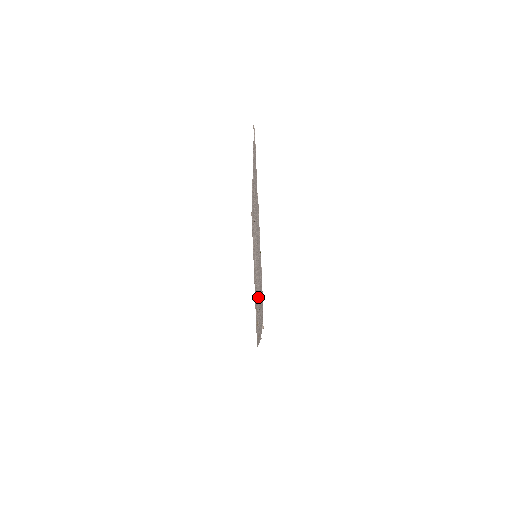
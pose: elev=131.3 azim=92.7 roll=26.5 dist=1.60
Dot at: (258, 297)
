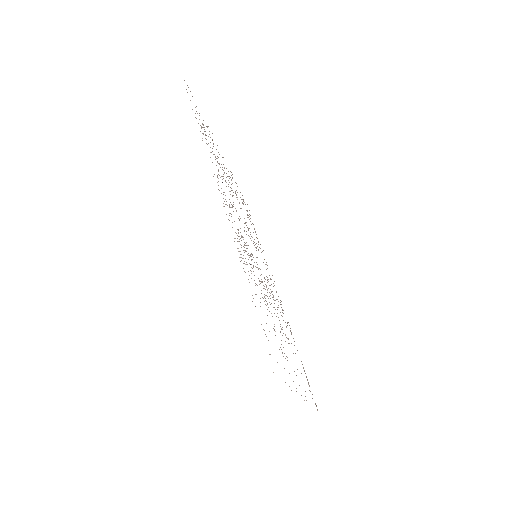
Dot at: occluded
